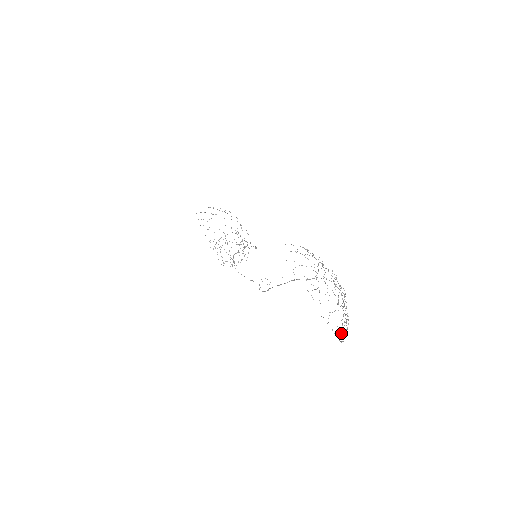
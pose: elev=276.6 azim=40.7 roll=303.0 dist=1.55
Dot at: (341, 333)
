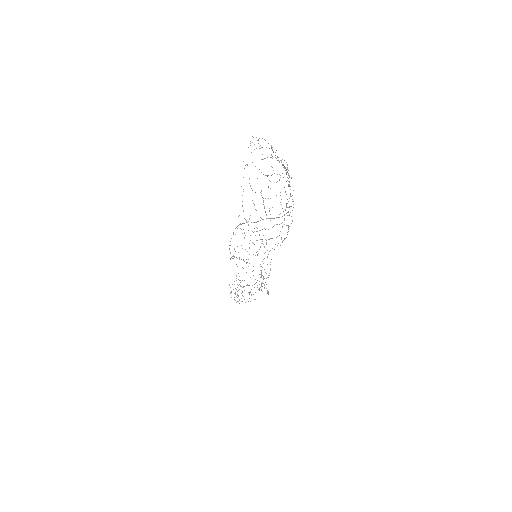
Dot at: occluded
